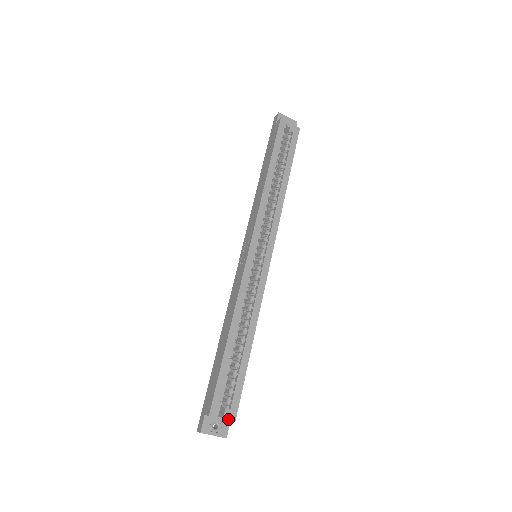
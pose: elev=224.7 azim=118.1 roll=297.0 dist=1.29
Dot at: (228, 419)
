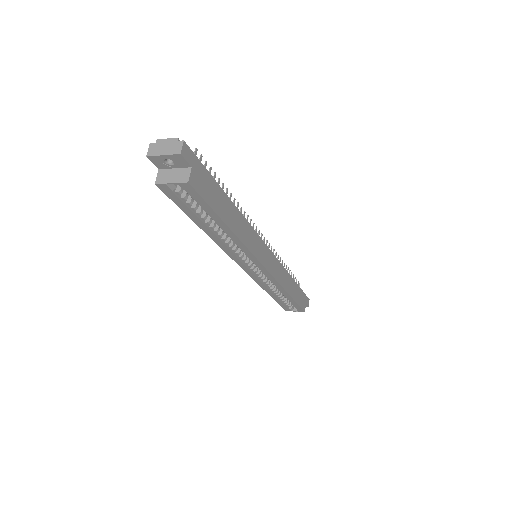
Dot at: occluded
